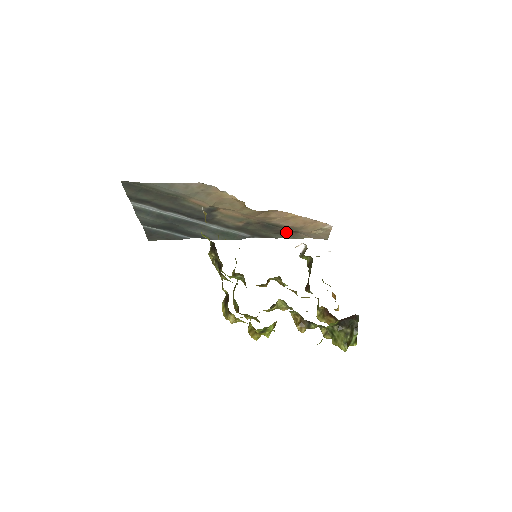
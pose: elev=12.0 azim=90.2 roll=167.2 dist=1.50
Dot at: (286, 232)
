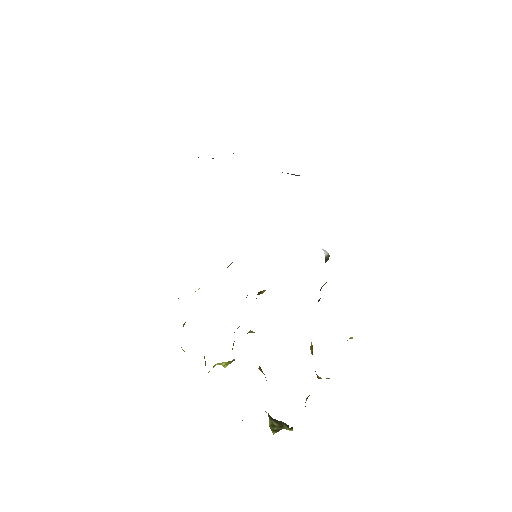
Dot at: occluded
